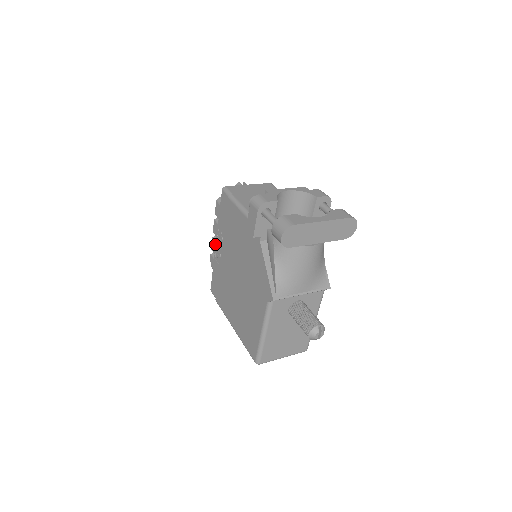
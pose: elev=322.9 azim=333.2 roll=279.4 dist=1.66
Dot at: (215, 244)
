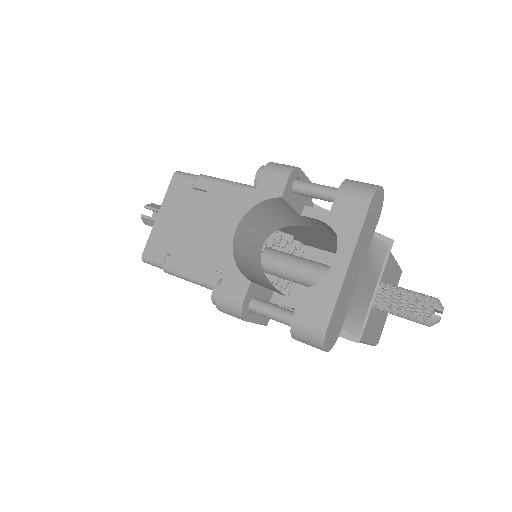
Dot at: occluded
